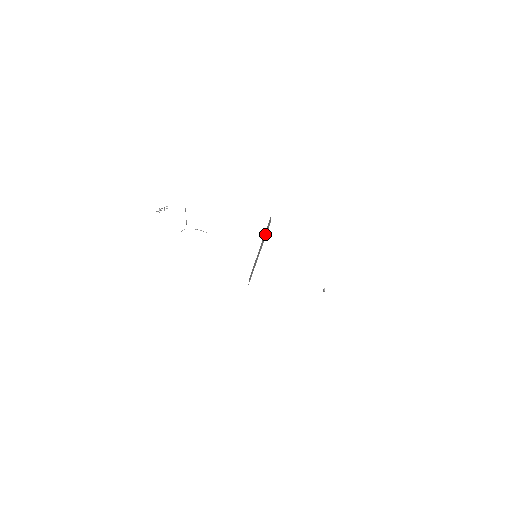
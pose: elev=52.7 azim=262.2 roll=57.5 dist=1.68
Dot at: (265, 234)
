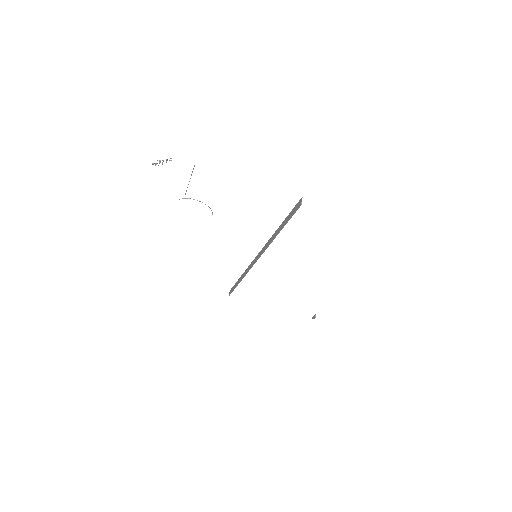
Dot at: (283, 224)
